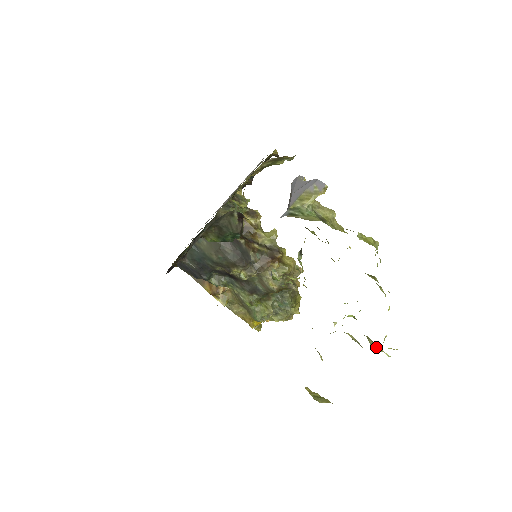
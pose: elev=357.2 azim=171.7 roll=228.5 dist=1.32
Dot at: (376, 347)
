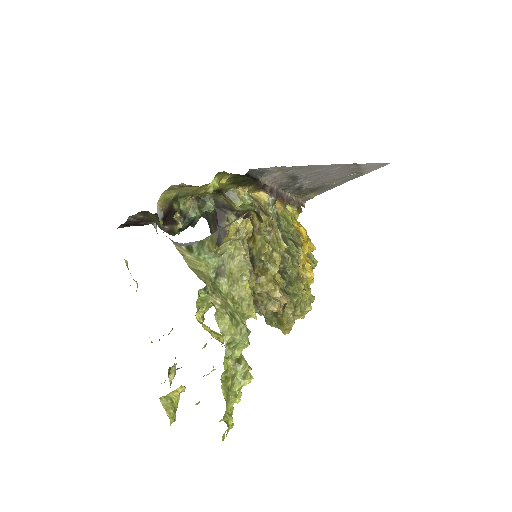
Dot at: occluded
